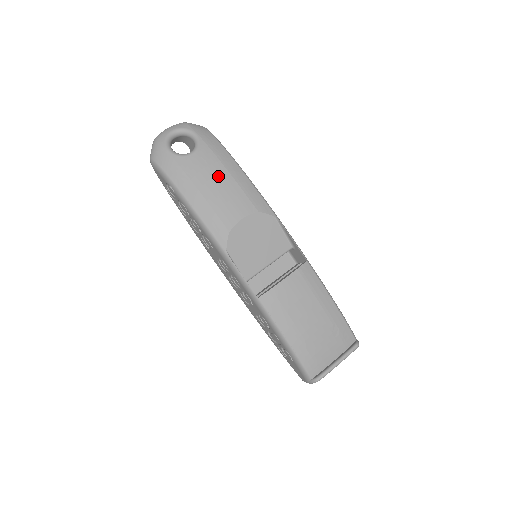
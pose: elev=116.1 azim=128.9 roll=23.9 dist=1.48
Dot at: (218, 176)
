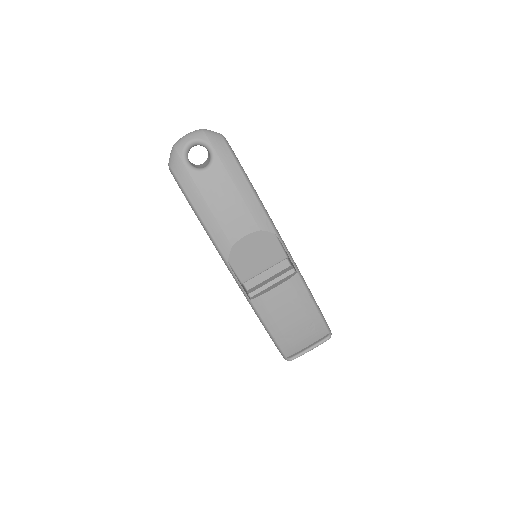
Dot at: (228, 195)
